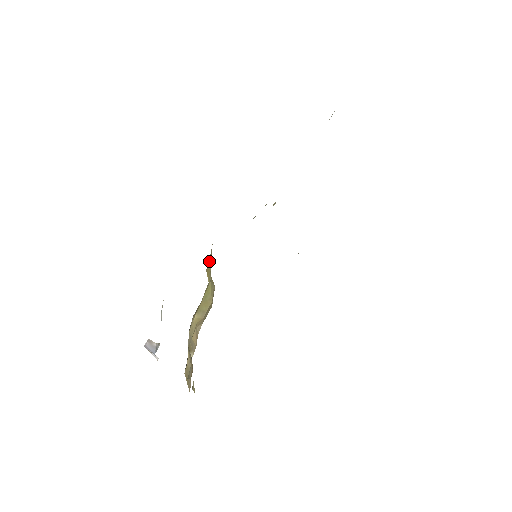
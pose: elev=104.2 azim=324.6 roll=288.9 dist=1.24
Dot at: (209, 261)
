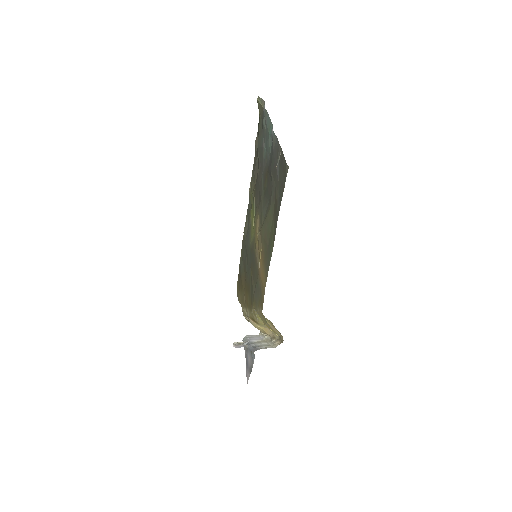
Dot at: occluded
